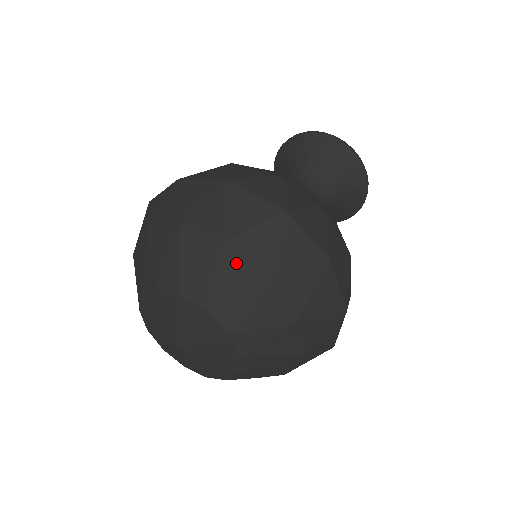
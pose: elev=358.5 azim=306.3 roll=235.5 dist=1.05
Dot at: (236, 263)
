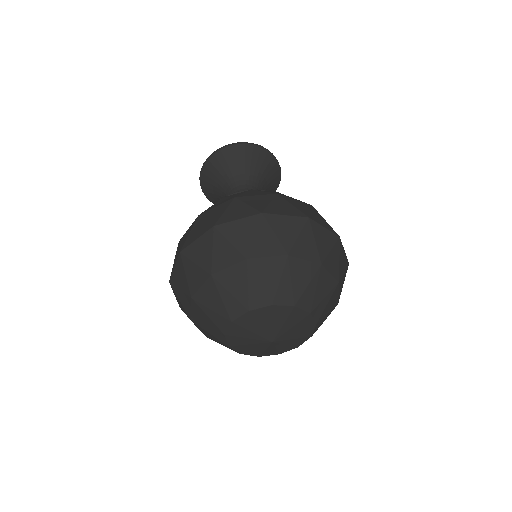
Dot at: (326, 277)
